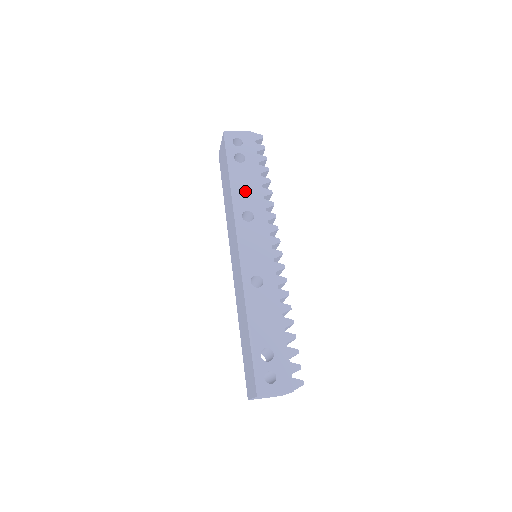
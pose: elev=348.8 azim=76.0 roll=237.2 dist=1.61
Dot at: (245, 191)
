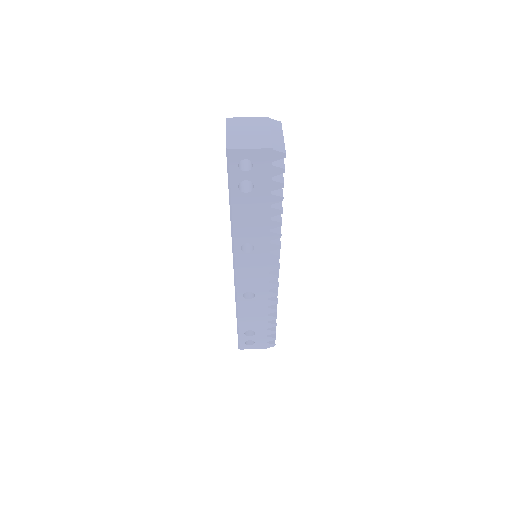
Dot at: (248, 224)
